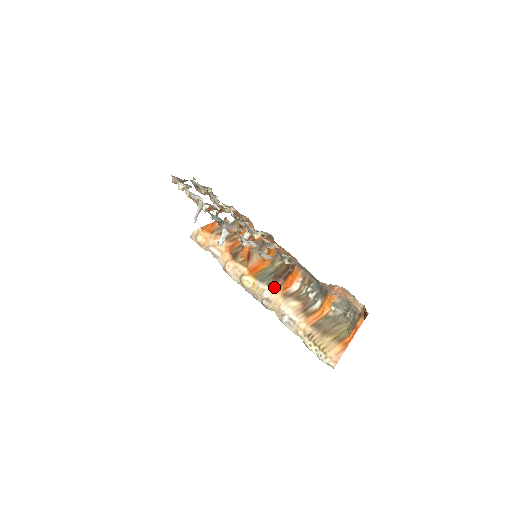
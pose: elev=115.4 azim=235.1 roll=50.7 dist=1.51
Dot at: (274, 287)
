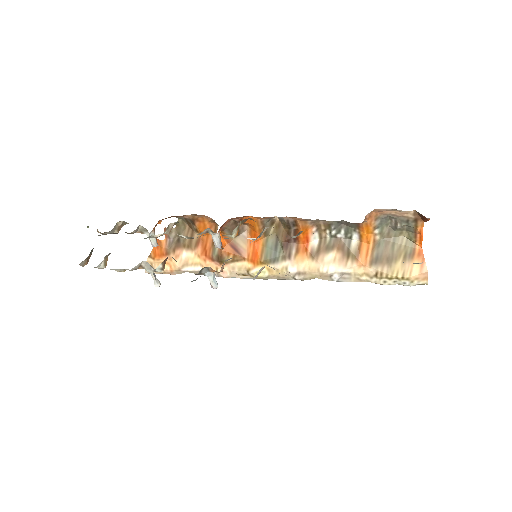
Dot at: (293, 257)
